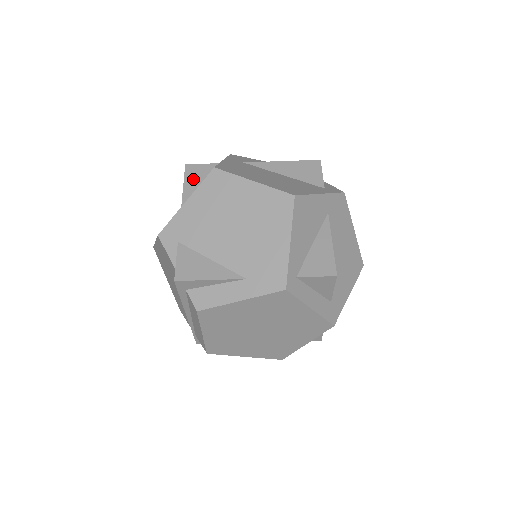
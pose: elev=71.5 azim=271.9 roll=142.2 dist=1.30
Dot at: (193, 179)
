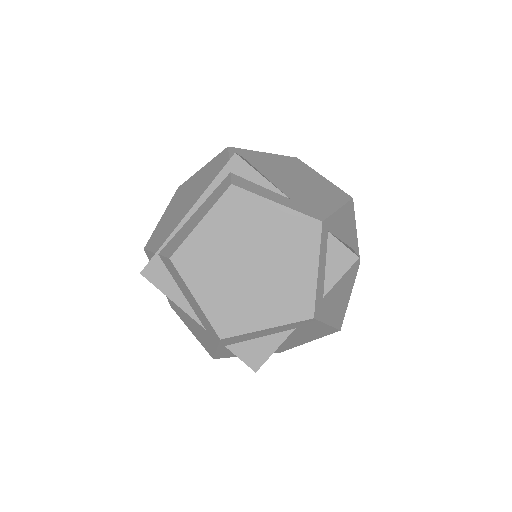
Dot at: occluded
